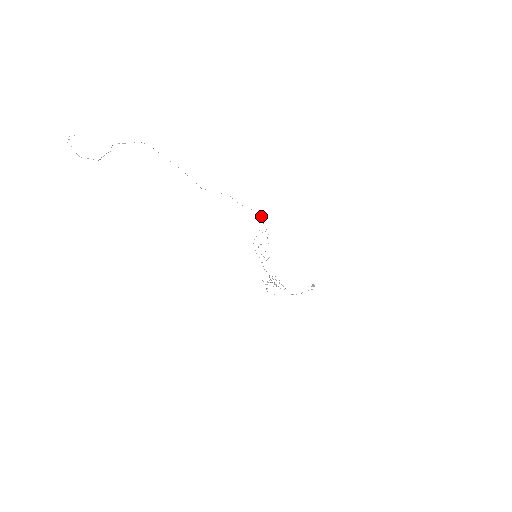
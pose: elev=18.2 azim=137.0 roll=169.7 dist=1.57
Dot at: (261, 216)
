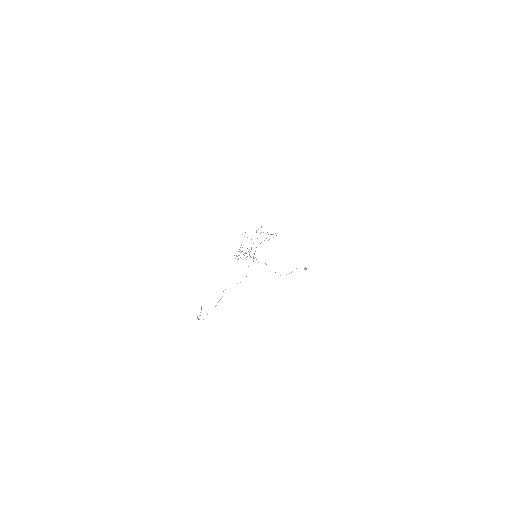
Dot at: occluded
